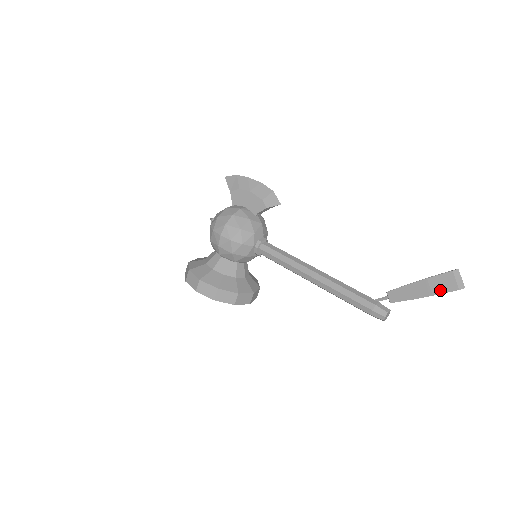
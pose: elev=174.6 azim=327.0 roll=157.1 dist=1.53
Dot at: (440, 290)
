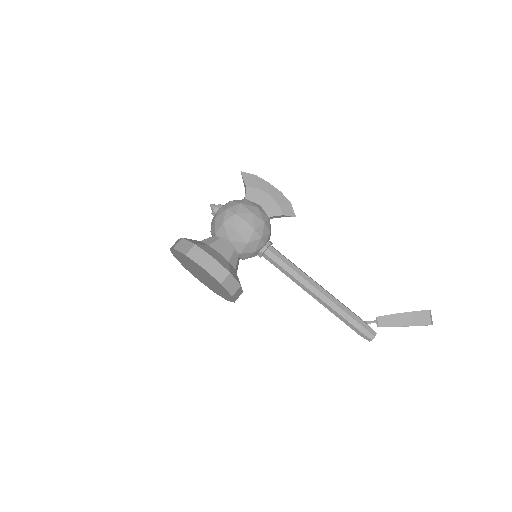
Dot at: (419, 323)
